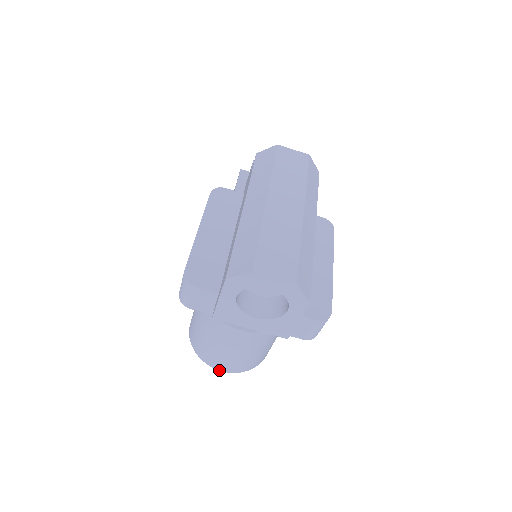
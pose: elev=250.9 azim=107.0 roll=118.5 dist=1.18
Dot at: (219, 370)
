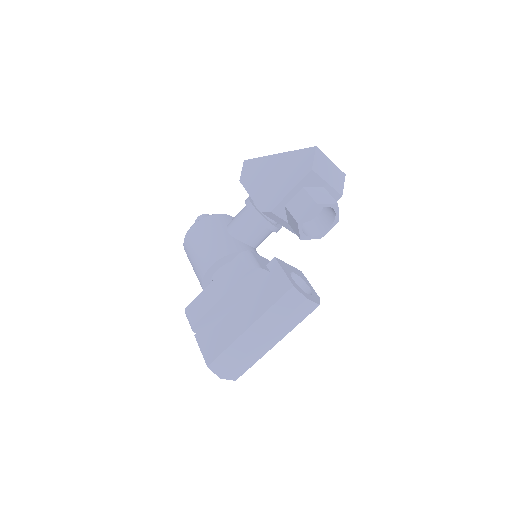
Dot at: occluded
